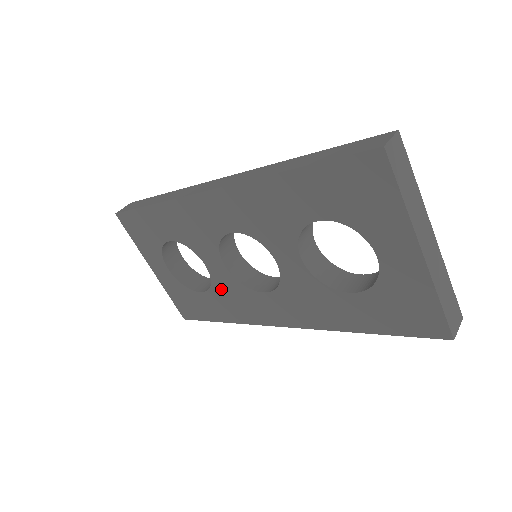
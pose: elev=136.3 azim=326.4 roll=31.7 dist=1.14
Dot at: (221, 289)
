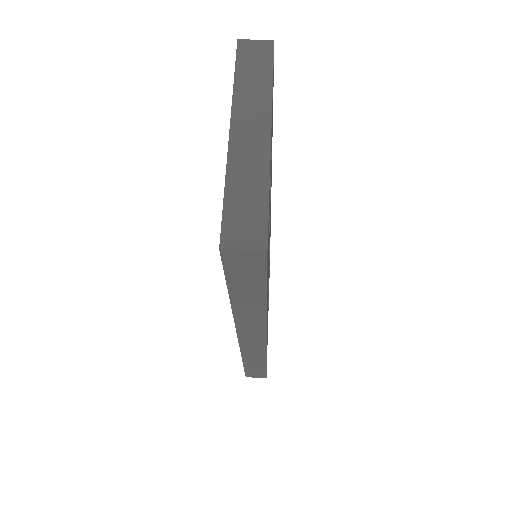
Dot at: occluded
